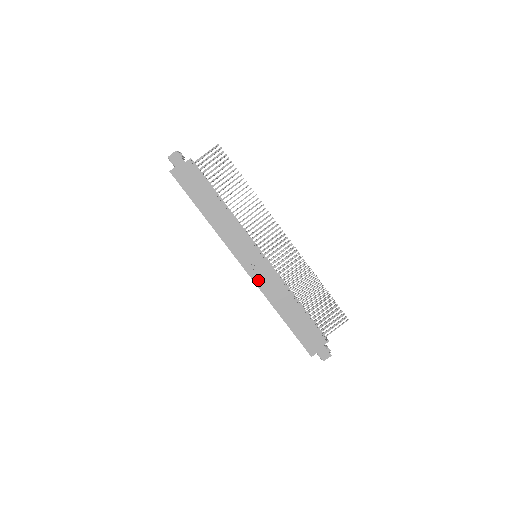
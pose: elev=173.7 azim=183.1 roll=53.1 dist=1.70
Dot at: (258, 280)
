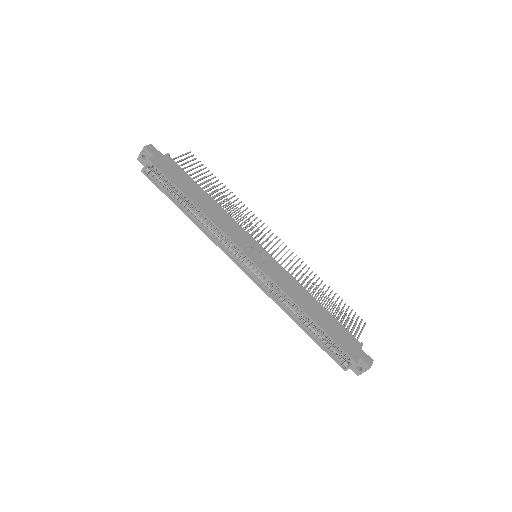
Dot at: (271, 274)
